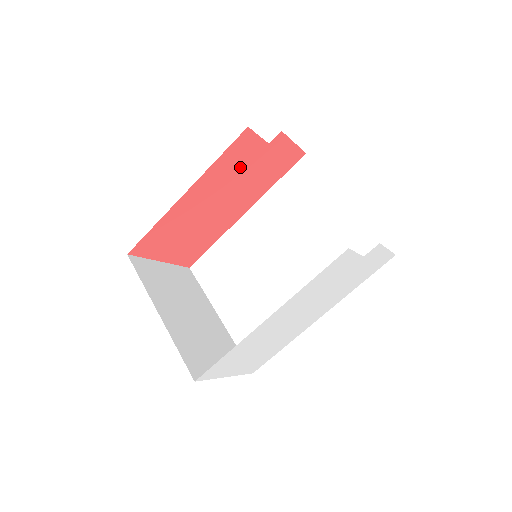
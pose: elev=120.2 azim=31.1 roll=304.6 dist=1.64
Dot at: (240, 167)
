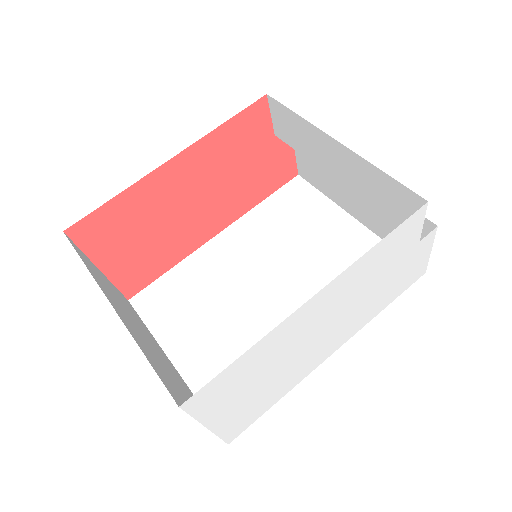
Dot at: (239, 153)
